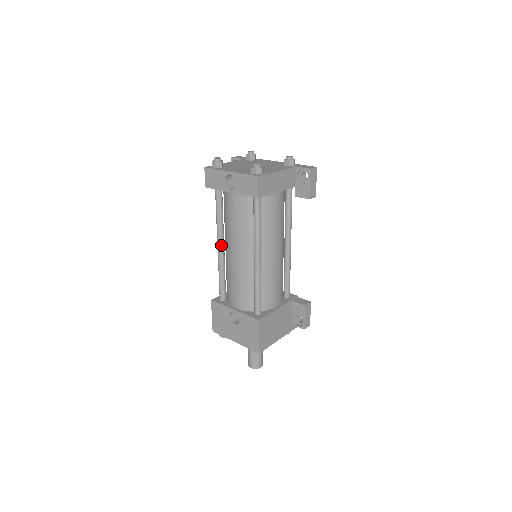
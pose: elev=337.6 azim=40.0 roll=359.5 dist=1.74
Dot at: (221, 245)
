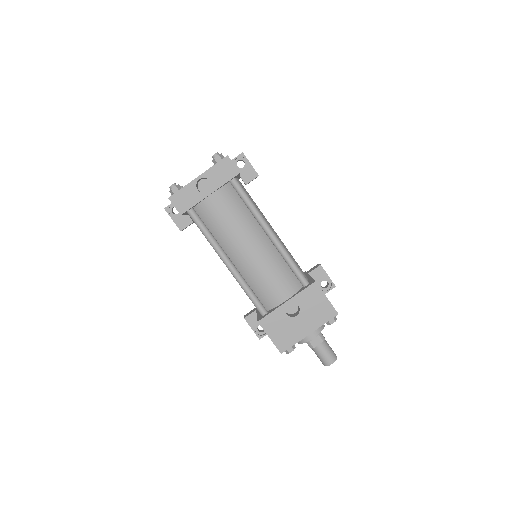
Dot at: (228, 259)
